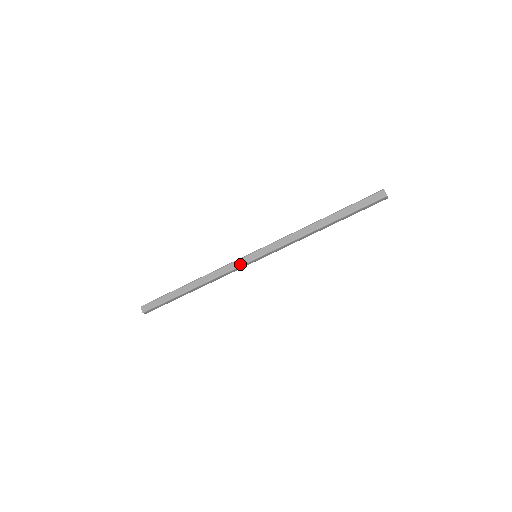
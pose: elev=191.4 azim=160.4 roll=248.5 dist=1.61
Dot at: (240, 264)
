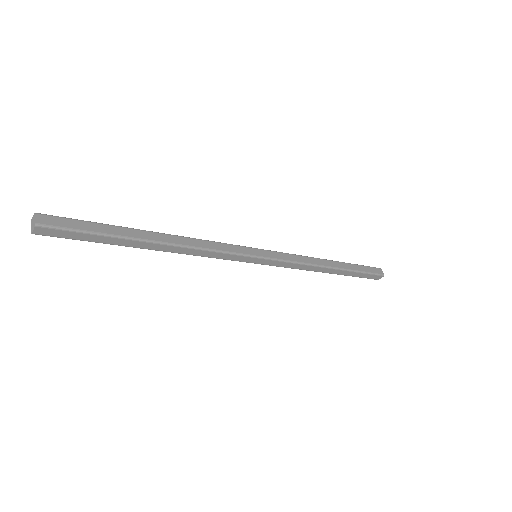
Dot at: (240, 251)
